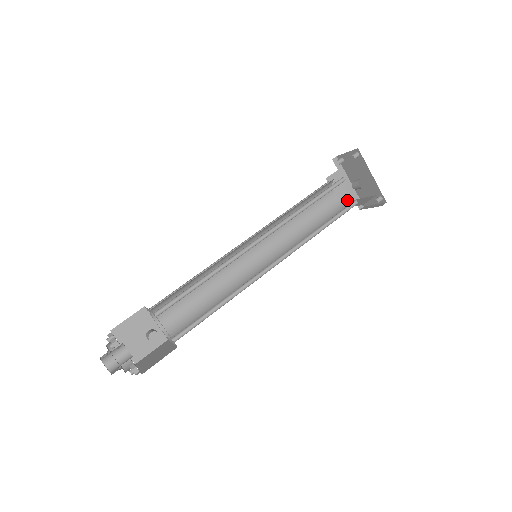
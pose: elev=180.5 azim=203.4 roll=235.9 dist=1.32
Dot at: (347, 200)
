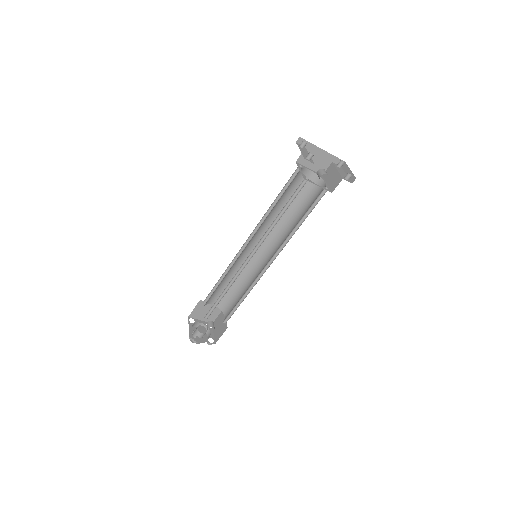
Dot at: (325, 166)
